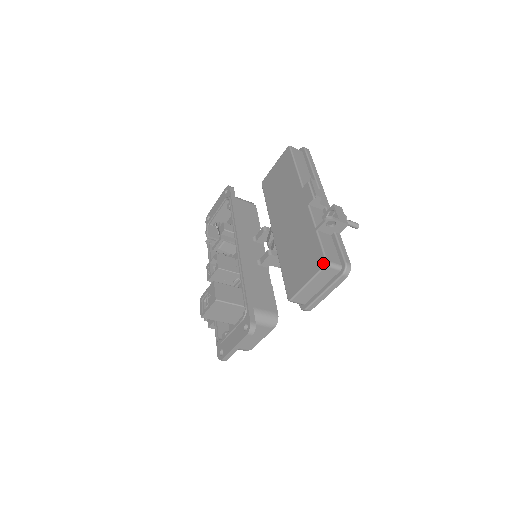
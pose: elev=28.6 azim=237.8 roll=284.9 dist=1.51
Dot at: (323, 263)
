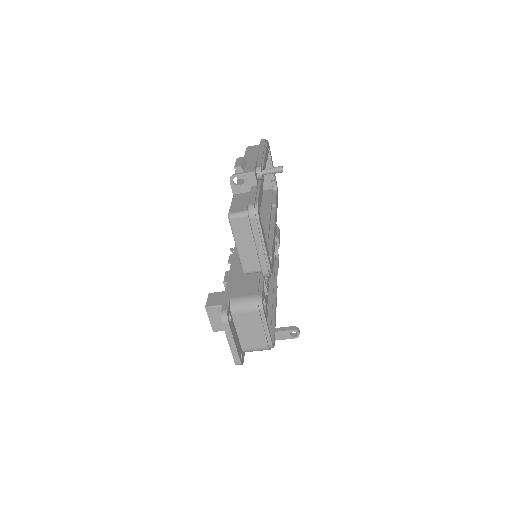
Dot at: (228, 218)
